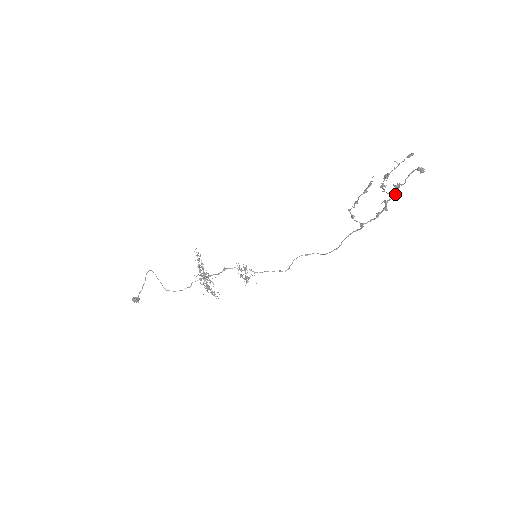
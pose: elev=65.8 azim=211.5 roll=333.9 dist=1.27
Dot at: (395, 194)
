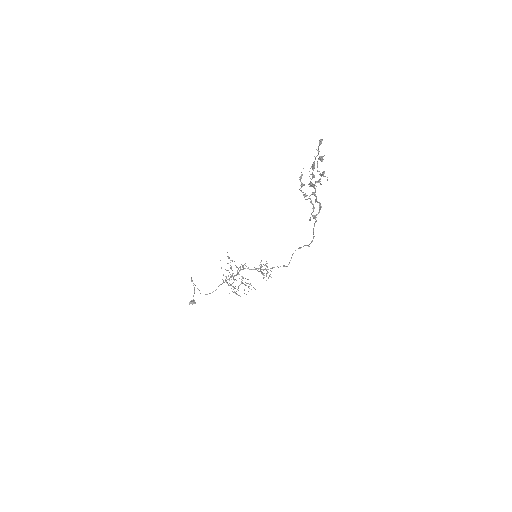
Dot at: (314, 185)
